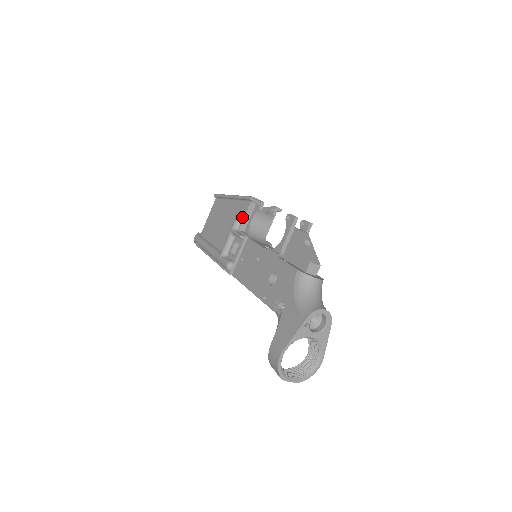
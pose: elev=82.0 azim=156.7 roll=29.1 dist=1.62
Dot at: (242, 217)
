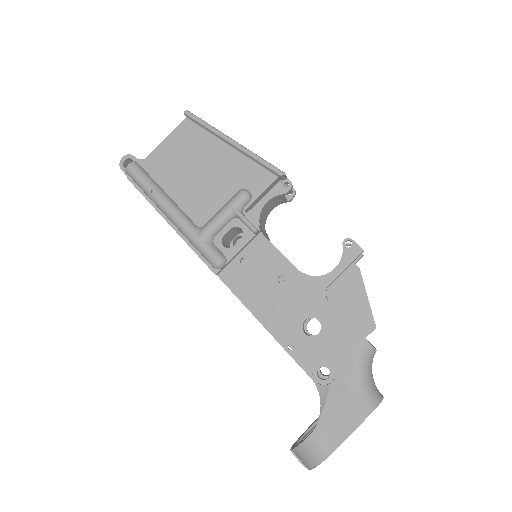
Dot at: (255, 193)
